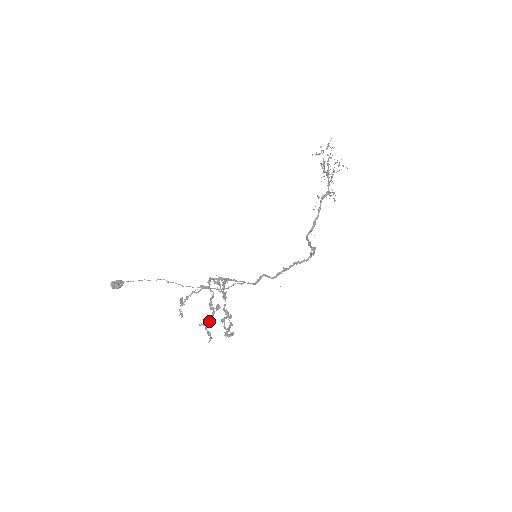
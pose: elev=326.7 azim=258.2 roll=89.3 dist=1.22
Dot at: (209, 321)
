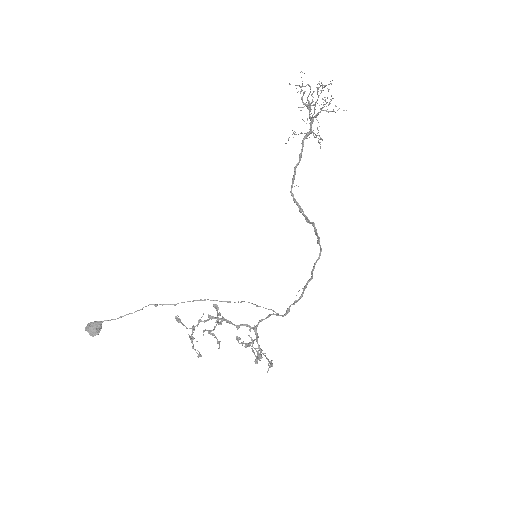
Dot at: (214, 329)
